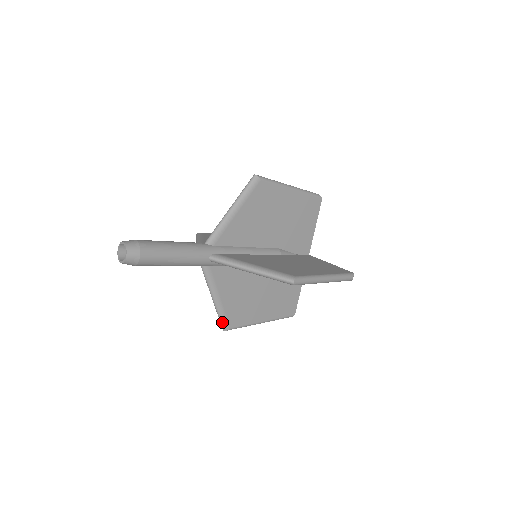
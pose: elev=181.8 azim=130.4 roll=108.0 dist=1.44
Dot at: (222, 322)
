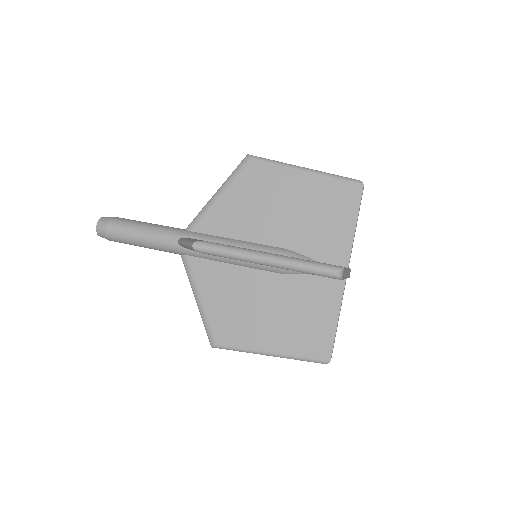
Dot at: (207, 333)
